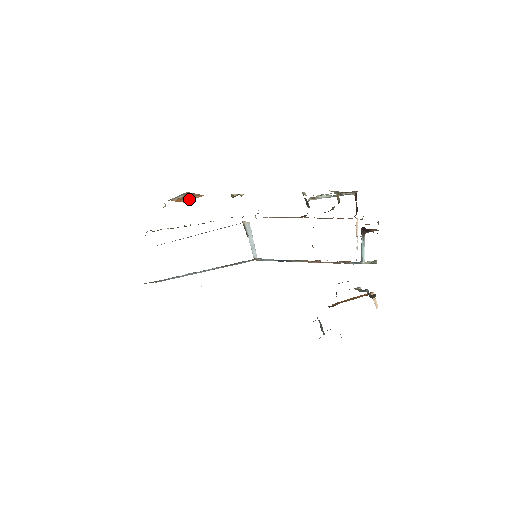
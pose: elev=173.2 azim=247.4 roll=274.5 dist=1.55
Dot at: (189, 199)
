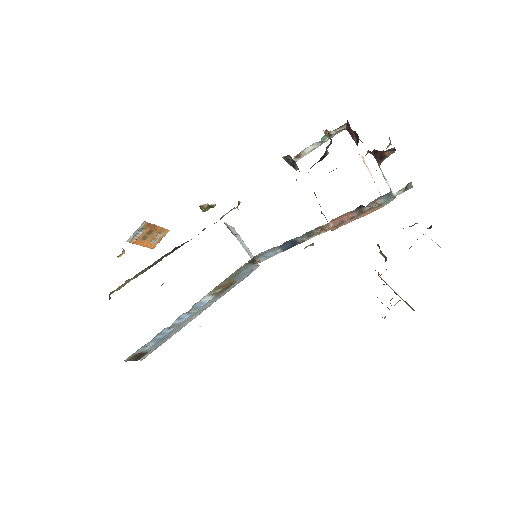
Dot at: (153, 240)
